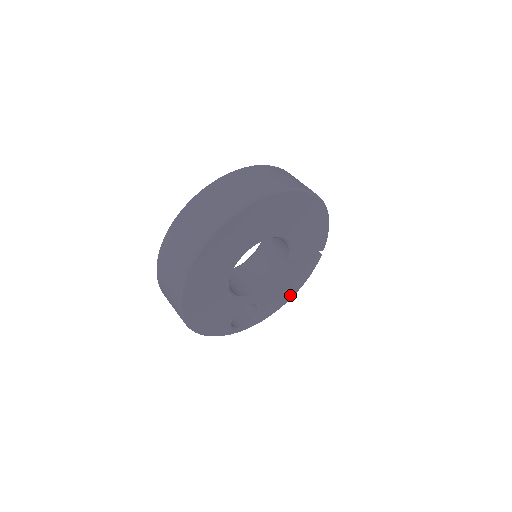
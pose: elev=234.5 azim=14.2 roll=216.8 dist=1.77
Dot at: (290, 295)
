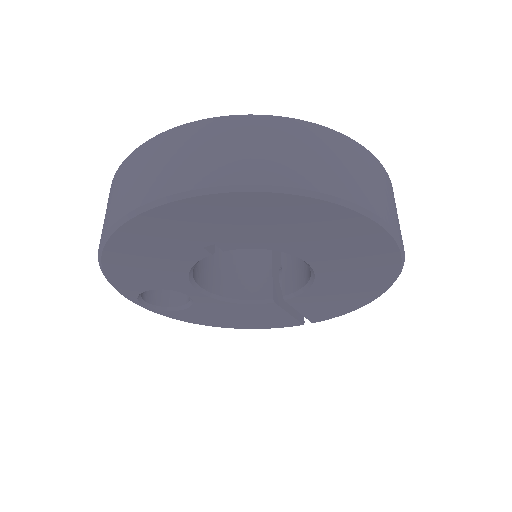
Dot at: (228, 324)
